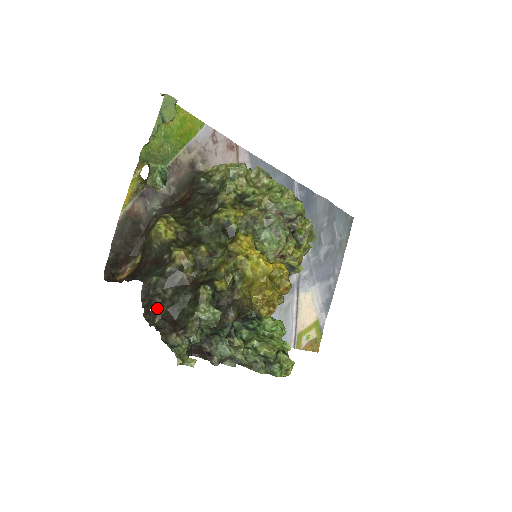
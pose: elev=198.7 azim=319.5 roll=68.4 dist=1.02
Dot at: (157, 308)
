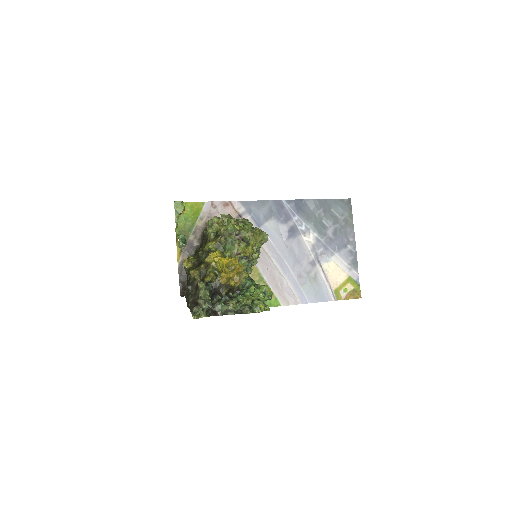
Dot at: (189, 299)
